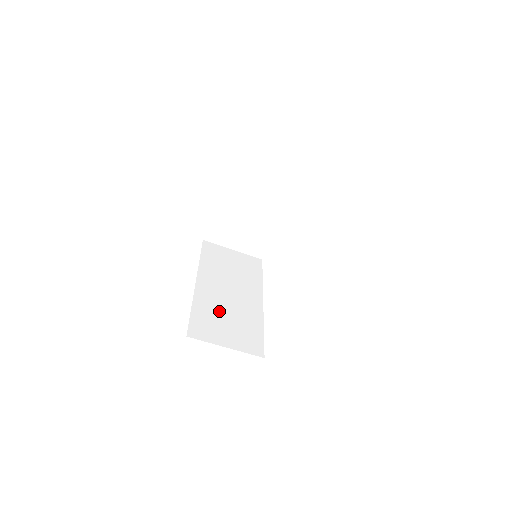
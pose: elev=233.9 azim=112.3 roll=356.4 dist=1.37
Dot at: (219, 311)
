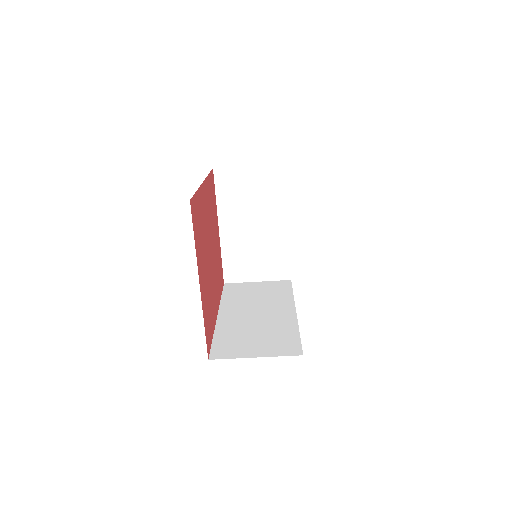
Dot at: (245, 331)
